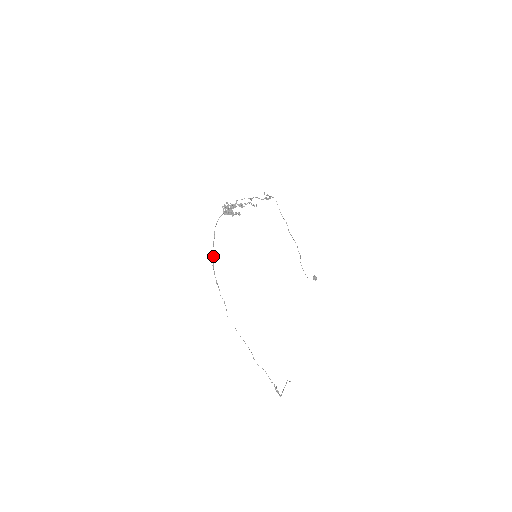
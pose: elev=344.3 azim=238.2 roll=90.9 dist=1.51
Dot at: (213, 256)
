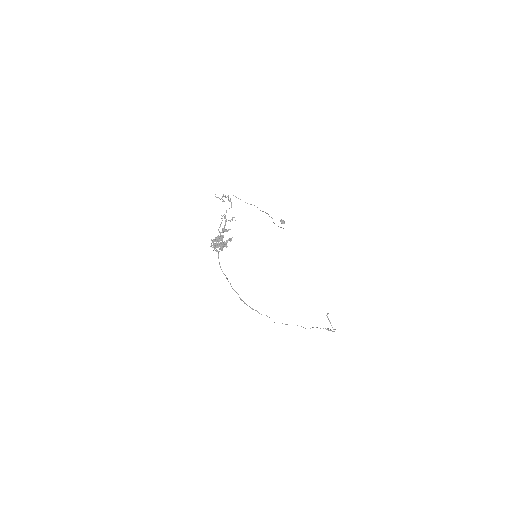
Dot at: occluded
